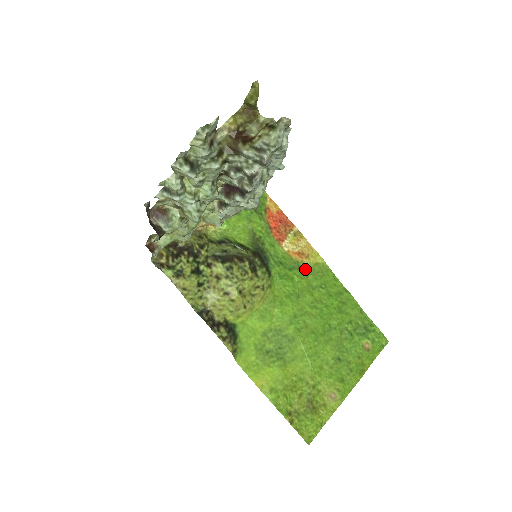
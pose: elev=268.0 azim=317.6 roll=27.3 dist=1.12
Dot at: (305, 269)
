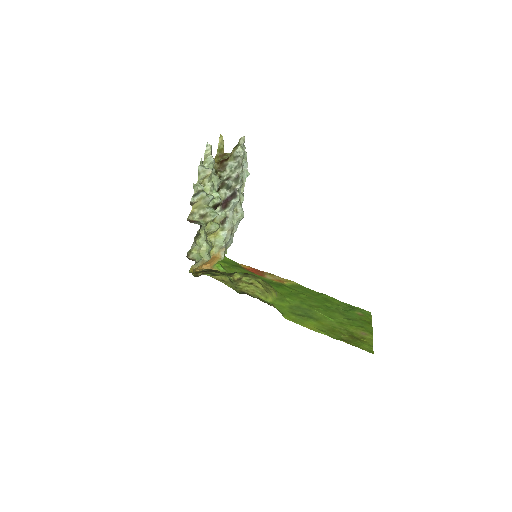
Dot at: (288, 286)
